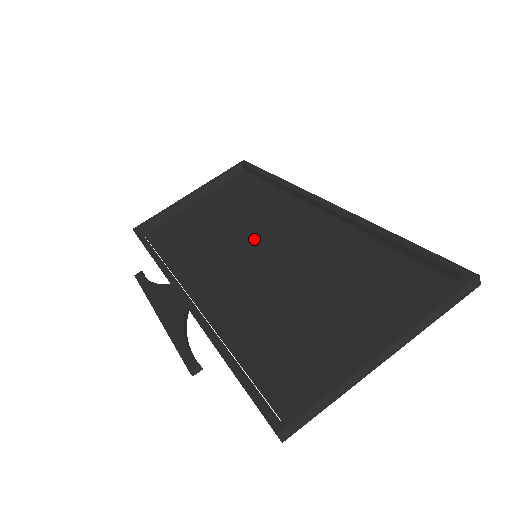
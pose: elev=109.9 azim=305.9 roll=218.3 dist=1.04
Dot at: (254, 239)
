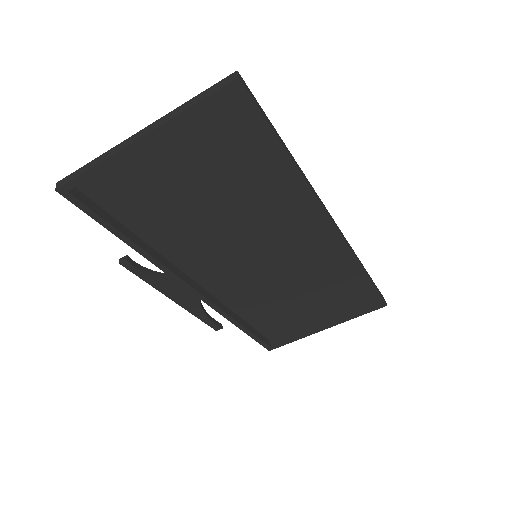
Dot at: (255, 239)
